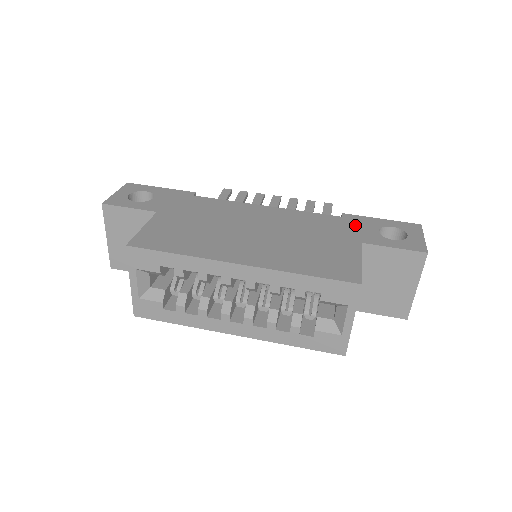
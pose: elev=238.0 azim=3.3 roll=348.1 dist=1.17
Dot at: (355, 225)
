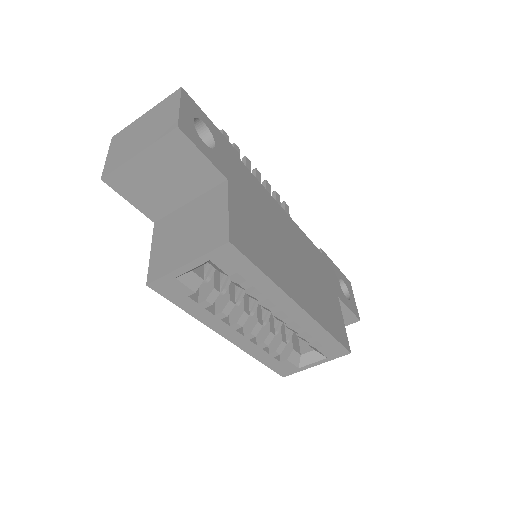
Dot at: (330, 270)
